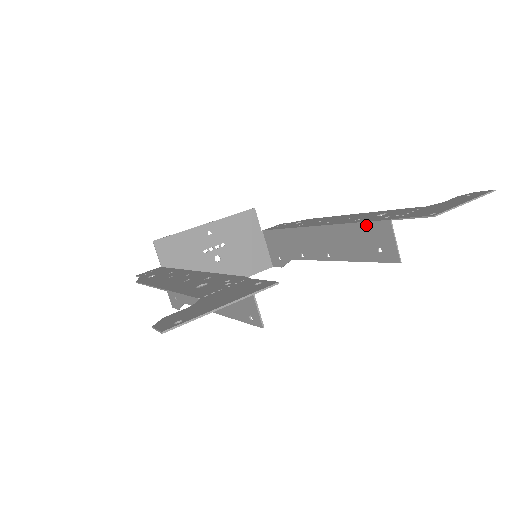
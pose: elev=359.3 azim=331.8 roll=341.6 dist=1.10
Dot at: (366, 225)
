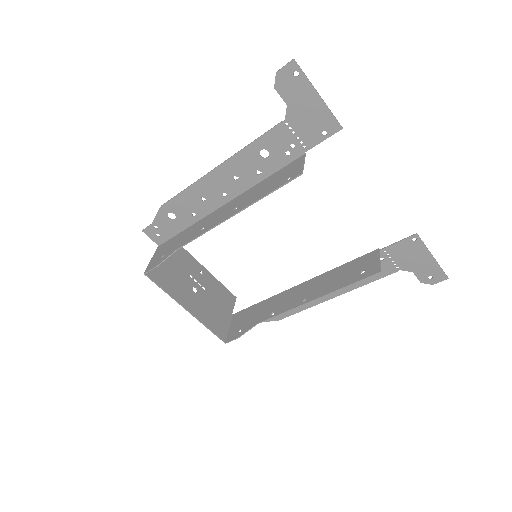
Dot at: (355, 260)
